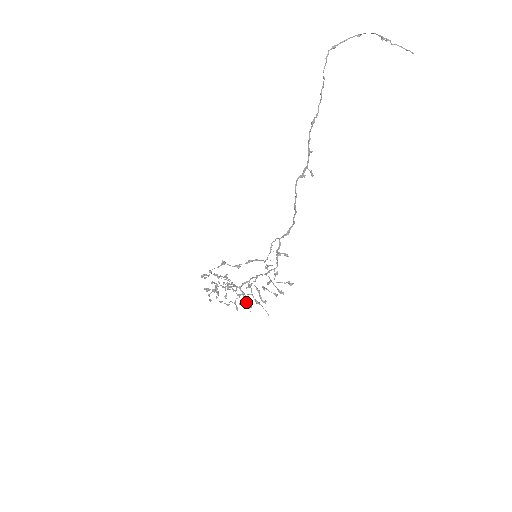
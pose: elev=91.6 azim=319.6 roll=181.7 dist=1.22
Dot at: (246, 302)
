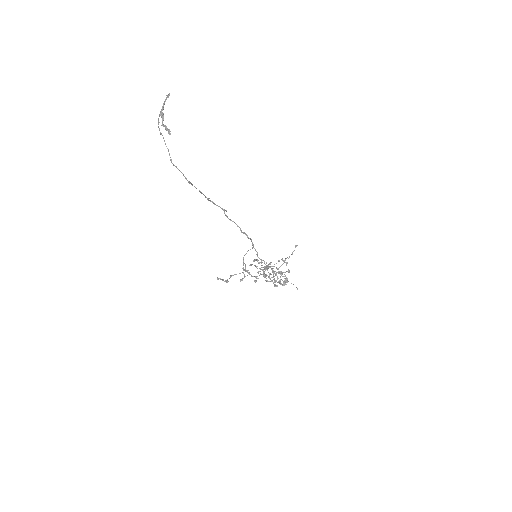
Dot at: (282, 280)
